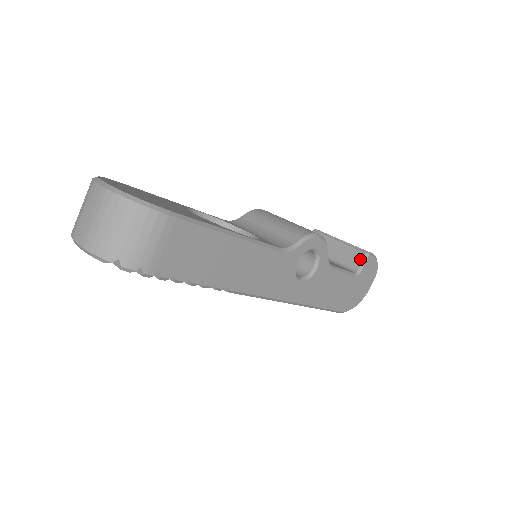
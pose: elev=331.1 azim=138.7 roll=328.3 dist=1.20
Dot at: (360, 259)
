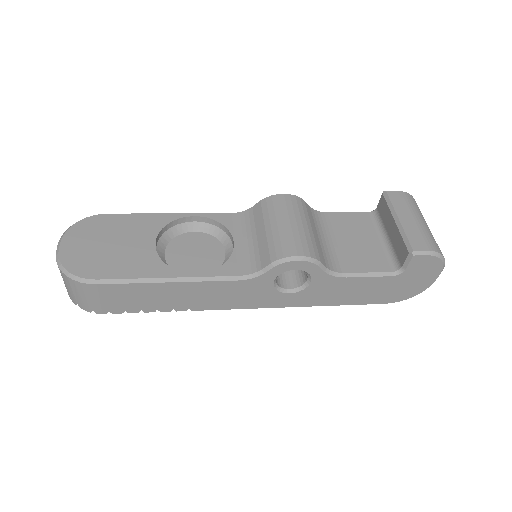
Dot at: (404, 256)
